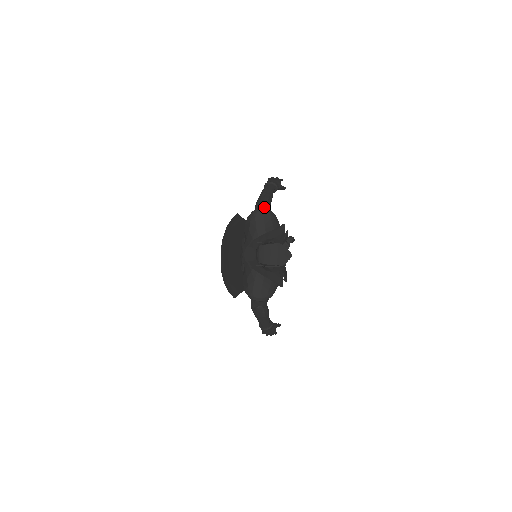
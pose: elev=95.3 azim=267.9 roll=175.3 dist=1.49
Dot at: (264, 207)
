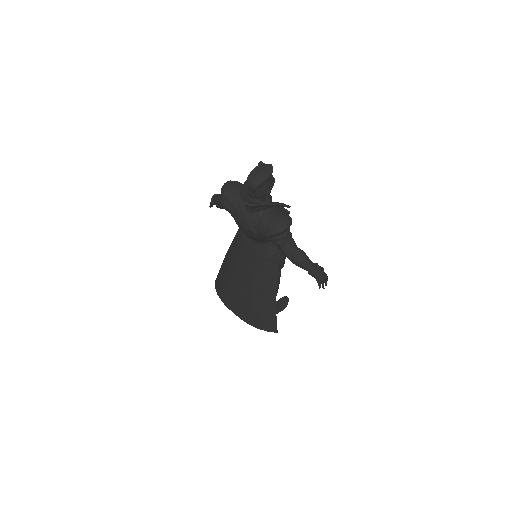
Dot at: occluded
